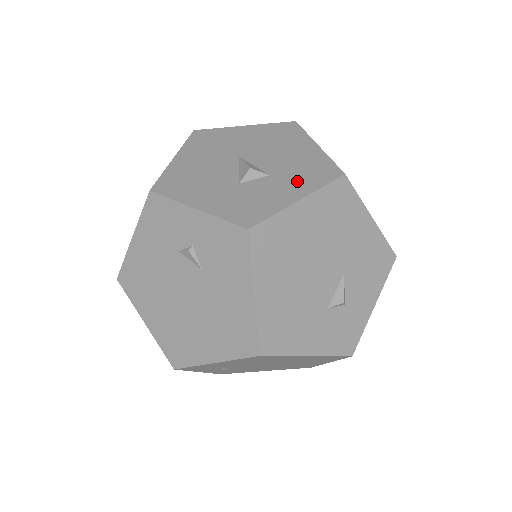
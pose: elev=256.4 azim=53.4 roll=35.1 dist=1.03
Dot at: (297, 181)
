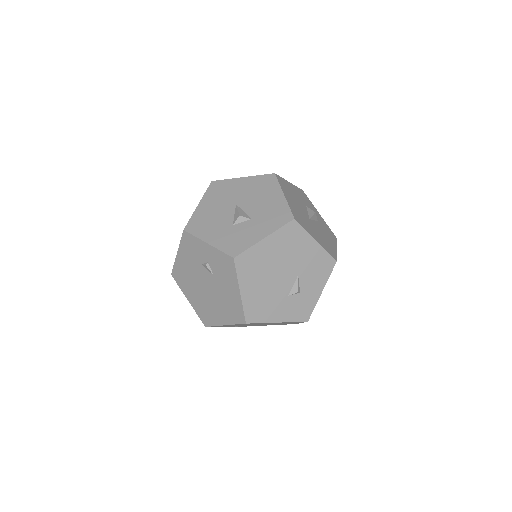
Dot at: (266, 224)
